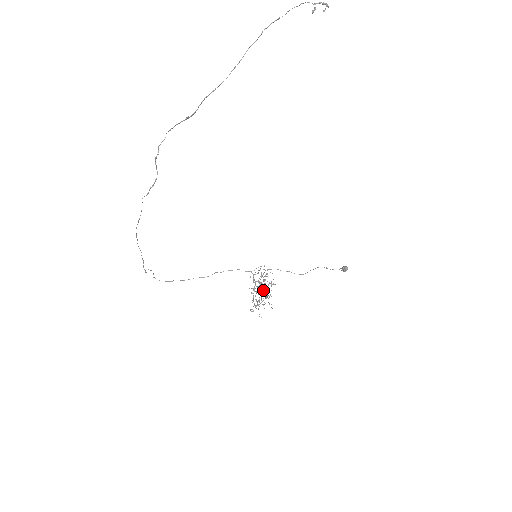
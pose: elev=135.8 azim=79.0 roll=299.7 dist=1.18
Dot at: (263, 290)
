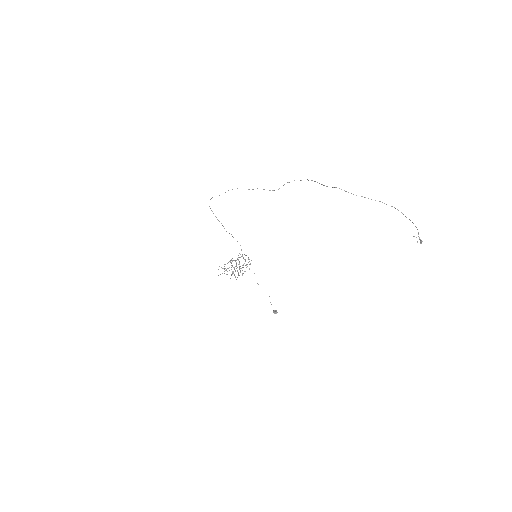
Dot at: occluded
